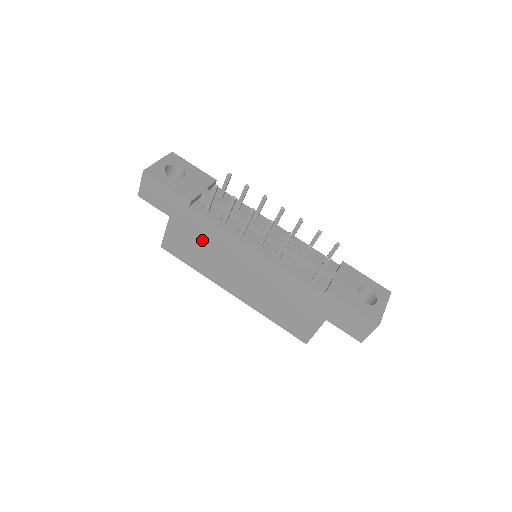
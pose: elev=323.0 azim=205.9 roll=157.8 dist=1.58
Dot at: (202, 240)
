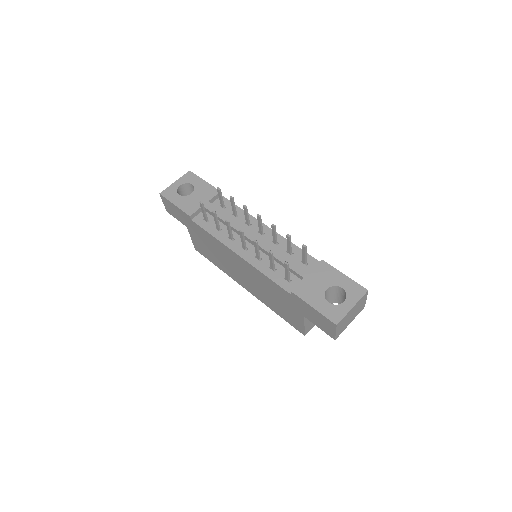
Dot at: (210, 245)
